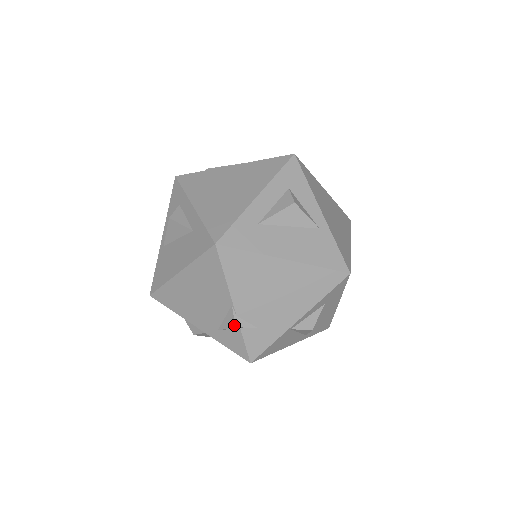
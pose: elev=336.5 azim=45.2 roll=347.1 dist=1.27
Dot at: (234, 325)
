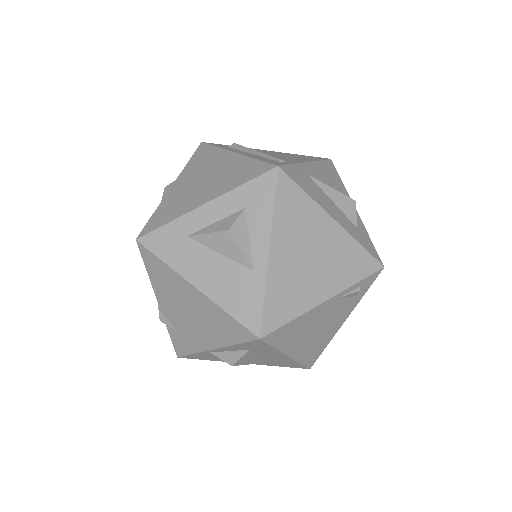
Dot at: (160, 318)
